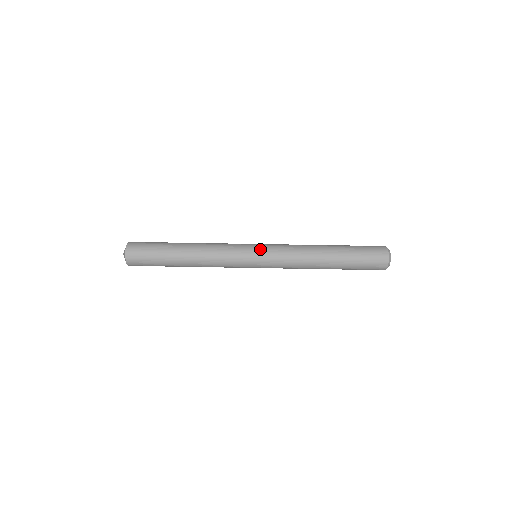
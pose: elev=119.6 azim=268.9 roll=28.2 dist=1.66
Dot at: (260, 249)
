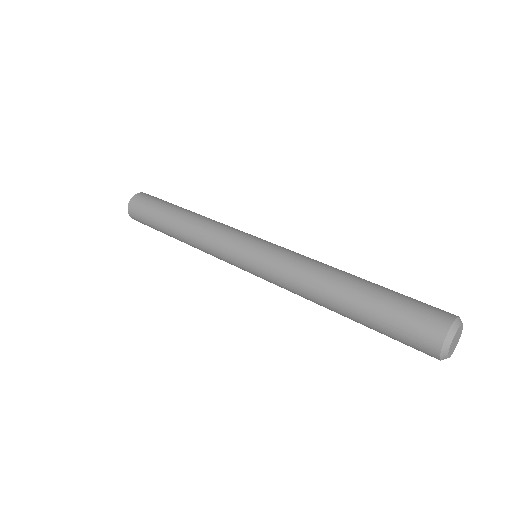
Dot at: (257, 244)
